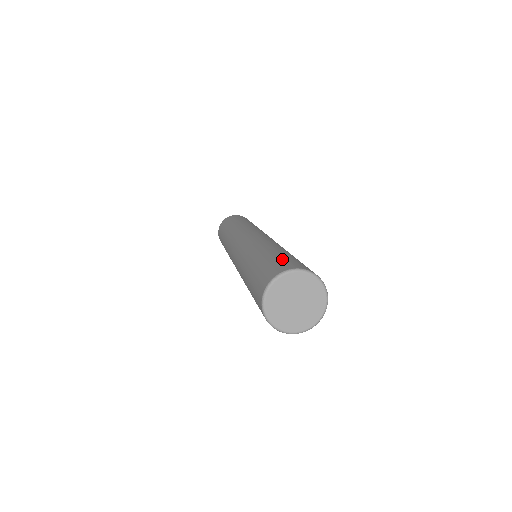
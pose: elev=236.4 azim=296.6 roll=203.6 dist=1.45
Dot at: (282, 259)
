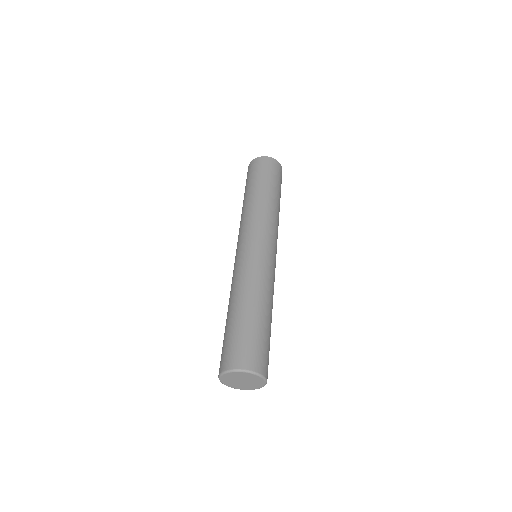
Dot at: (242, 341)
